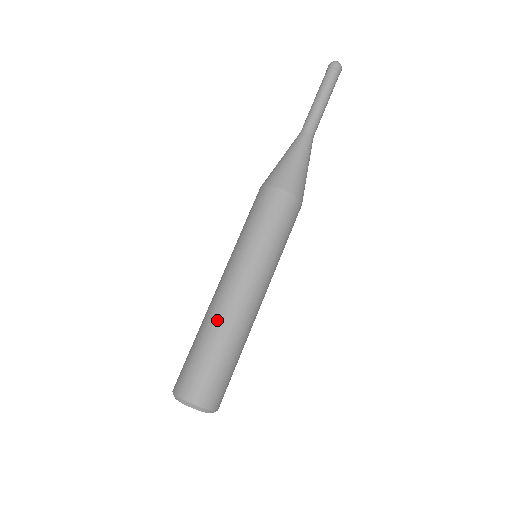
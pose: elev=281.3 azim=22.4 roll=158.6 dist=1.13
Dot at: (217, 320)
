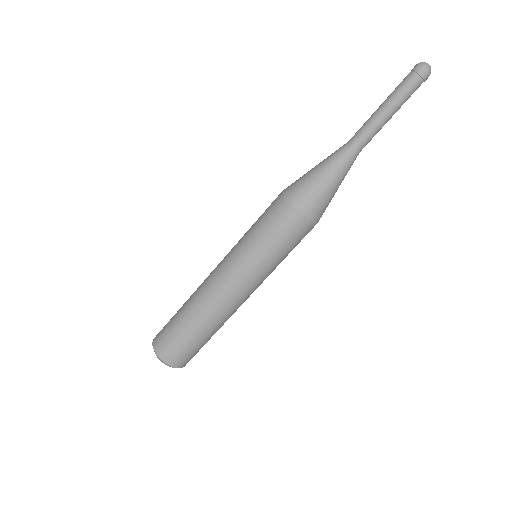
Dot at: (200, 307)
